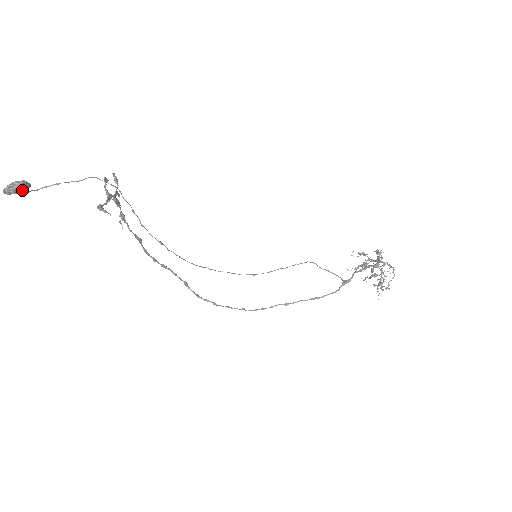
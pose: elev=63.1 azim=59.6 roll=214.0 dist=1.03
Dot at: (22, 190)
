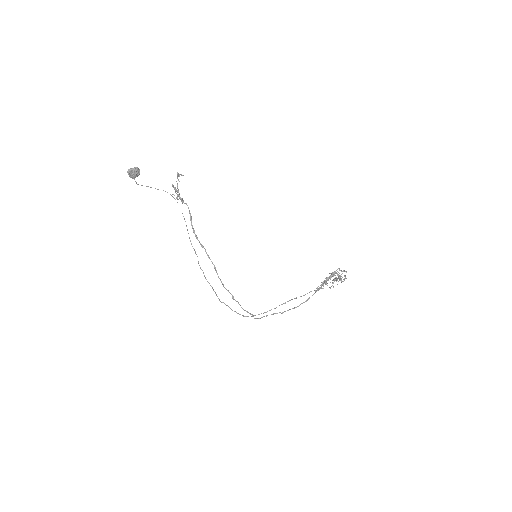
Dot at: (137, 173)
